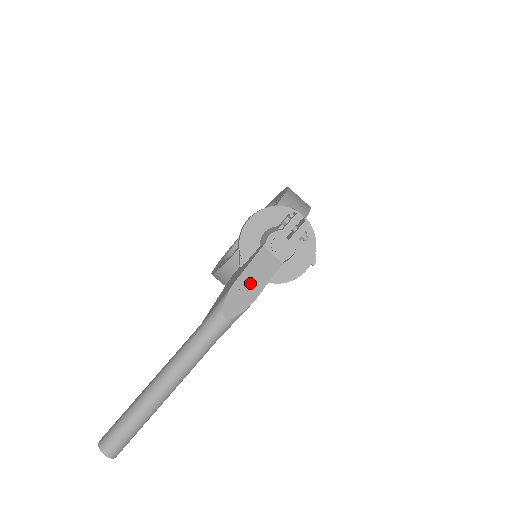
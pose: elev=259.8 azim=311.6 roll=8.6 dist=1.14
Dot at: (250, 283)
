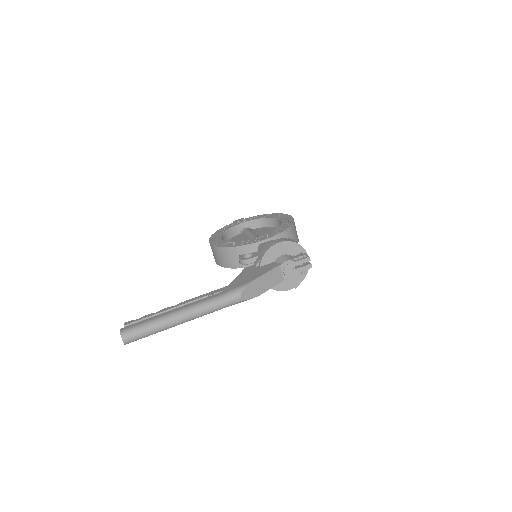
Dot at: (263, 284)
